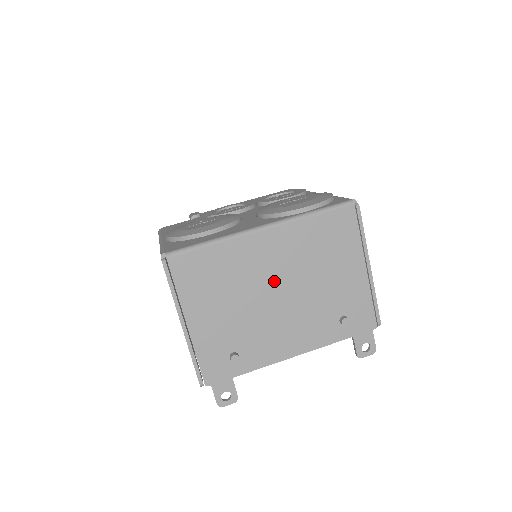
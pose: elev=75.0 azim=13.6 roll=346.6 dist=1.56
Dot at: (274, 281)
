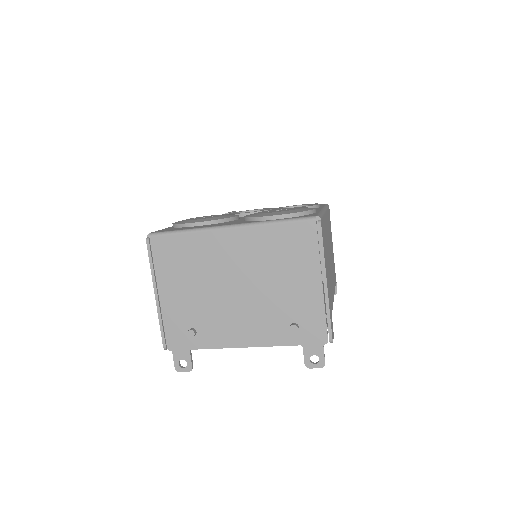
Dot at: (233, 275)
